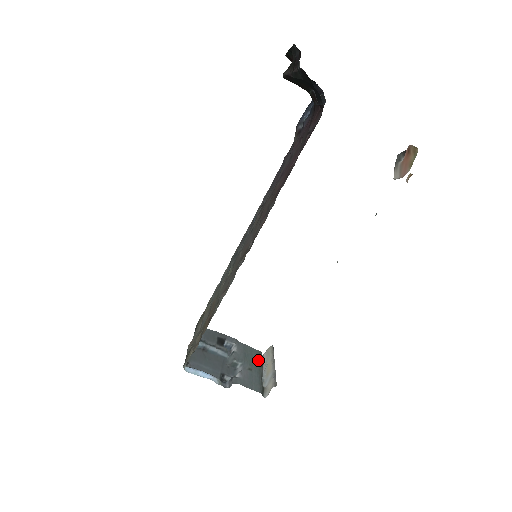
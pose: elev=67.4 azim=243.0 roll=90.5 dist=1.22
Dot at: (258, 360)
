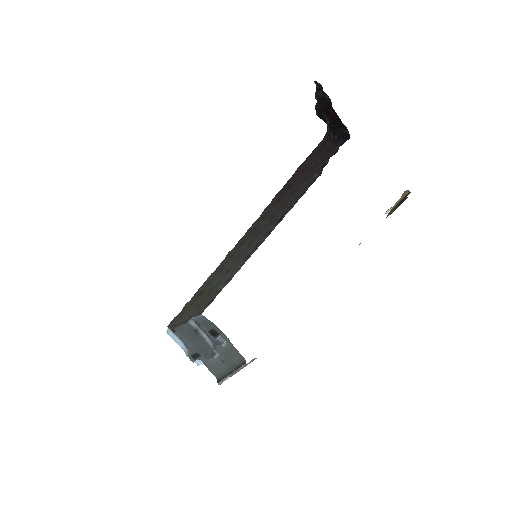
Dot at: (237, 362)
